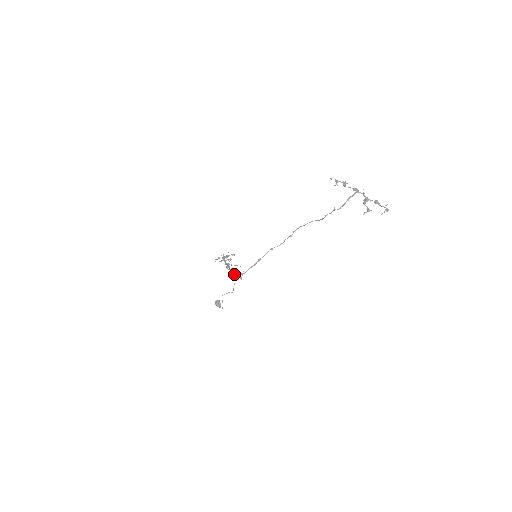
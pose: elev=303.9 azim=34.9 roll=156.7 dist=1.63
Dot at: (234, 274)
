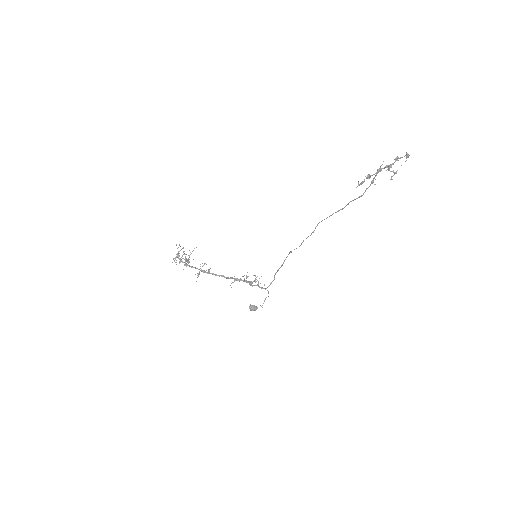
Dot at: (251, 284)
